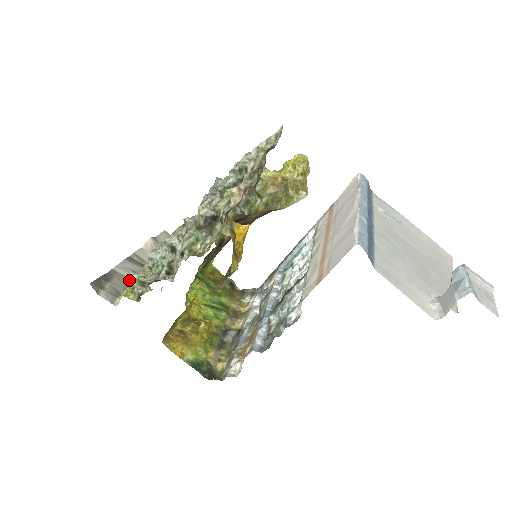
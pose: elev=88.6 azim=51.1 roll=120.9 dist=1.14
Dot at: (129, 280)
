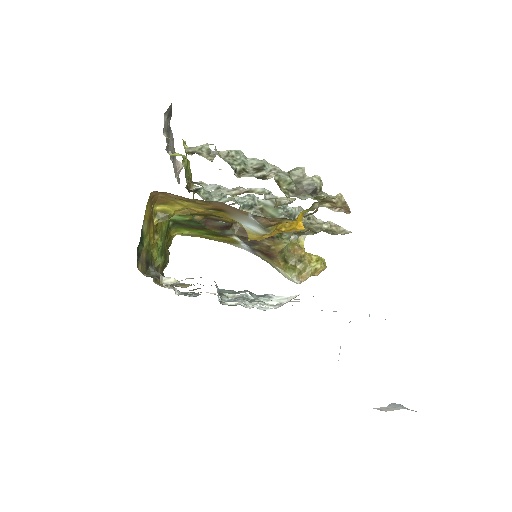
Dot at: (168, 147)
